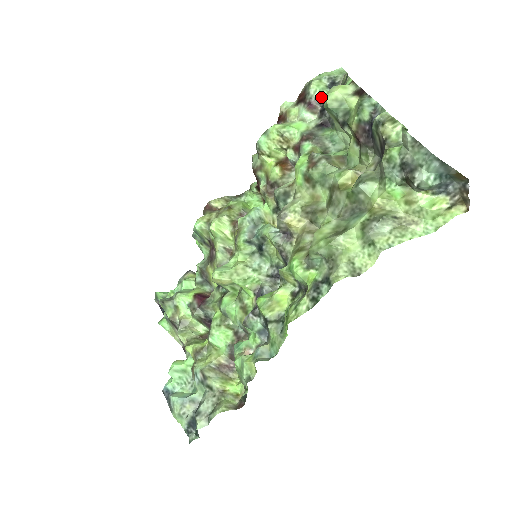
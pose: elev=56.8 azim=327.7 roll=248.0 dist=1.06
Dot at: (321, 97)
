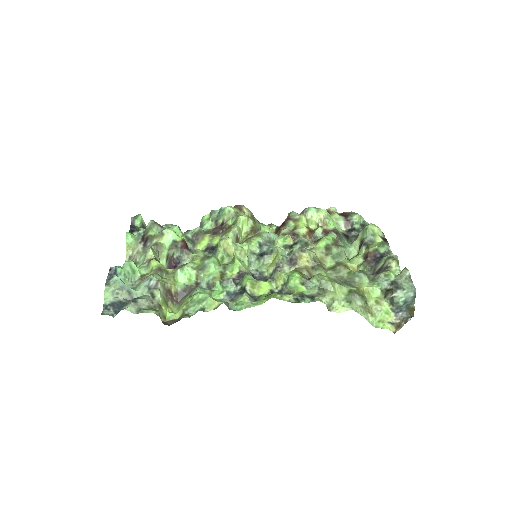
Dot at: (355, 224)
